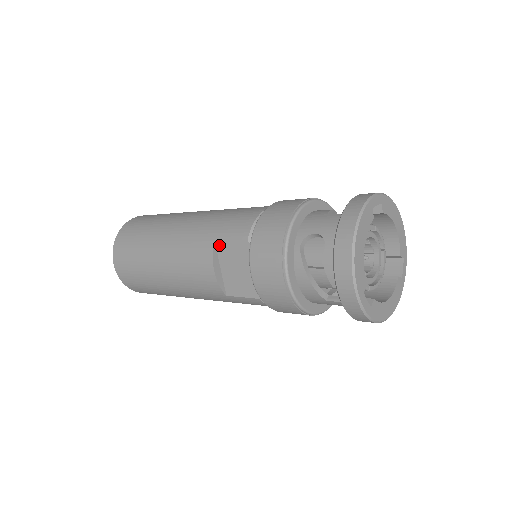
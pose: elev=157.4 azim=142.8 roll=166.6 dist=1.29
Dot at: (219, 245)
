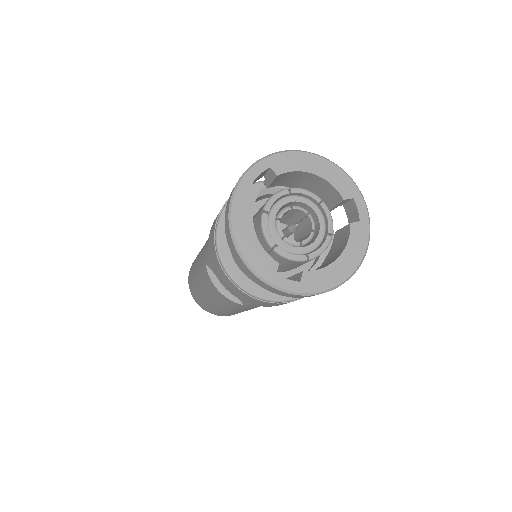
Dot at: (209, 267)
